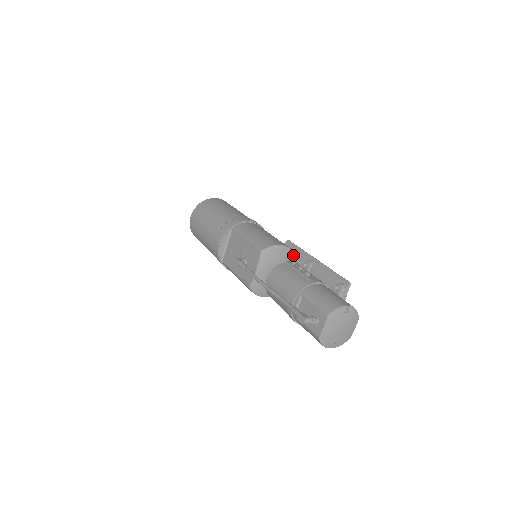
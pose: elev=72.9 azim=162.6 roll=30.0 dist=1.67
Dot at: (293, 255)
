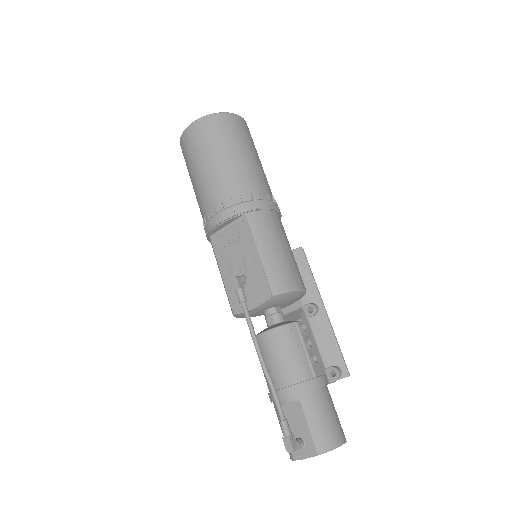
Dot at: (303, 295)
